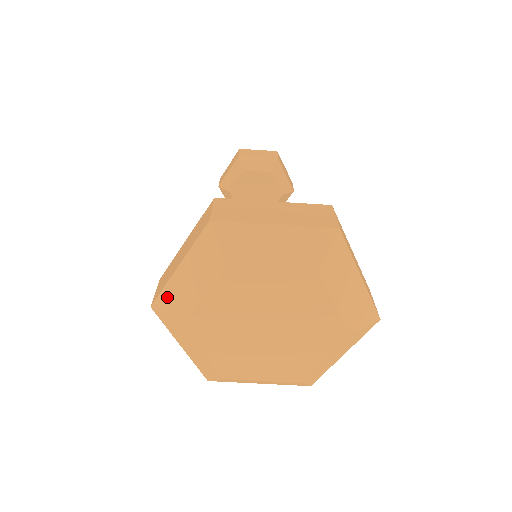
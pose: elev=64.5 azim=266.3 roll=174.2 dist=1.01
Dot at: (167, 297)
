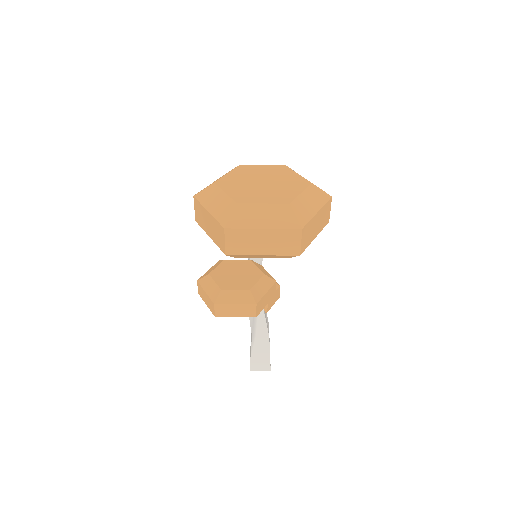
Dot at: occluded
